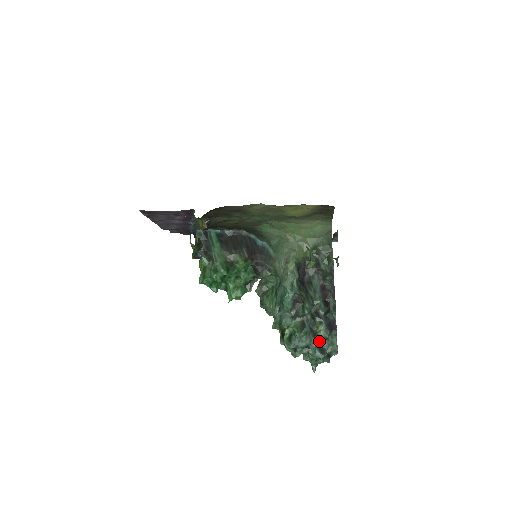
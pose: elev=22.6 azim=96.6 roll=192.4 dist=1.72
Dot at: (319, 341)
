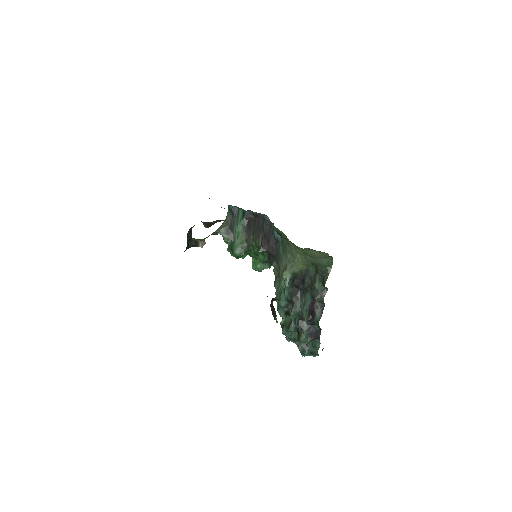
Dot at: occluded
